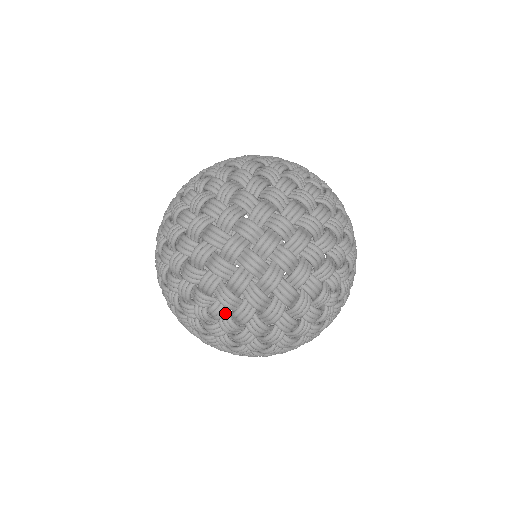
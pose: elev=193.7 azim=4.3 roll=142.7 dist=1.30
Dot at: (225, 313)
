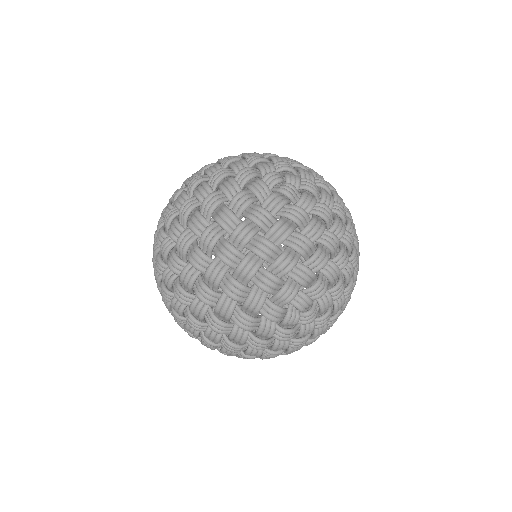
Dot at: (316, 318)
